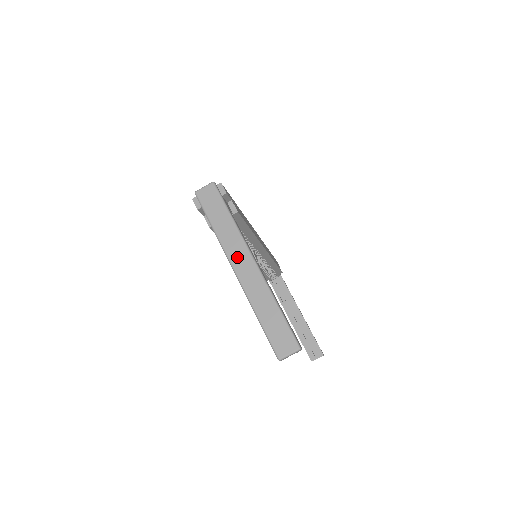
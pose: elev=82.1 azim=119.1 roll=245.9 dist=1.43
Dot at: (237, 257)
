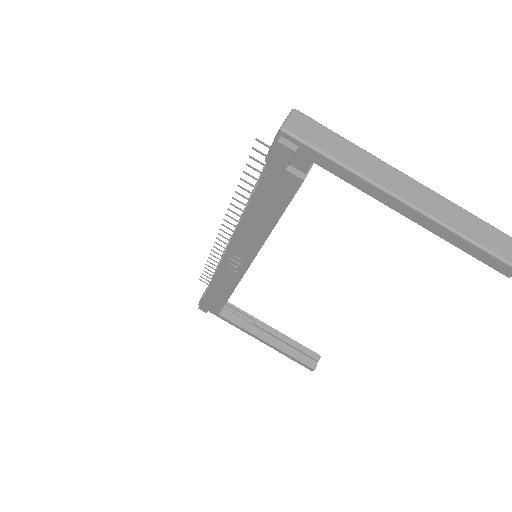
Dot at: (393, 183)
